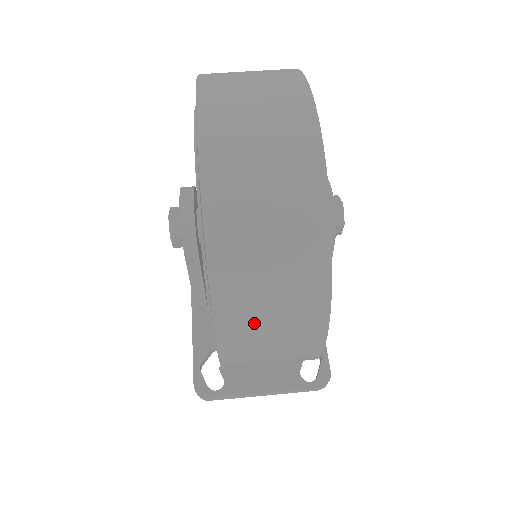
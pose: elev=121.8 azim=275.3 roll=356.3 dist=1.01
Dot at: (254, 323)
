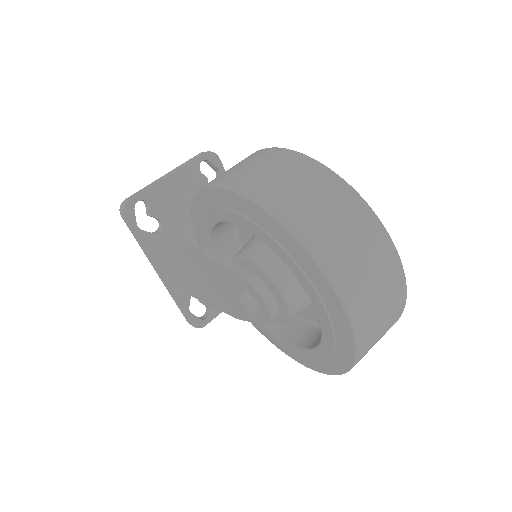
Dot at: occluded
